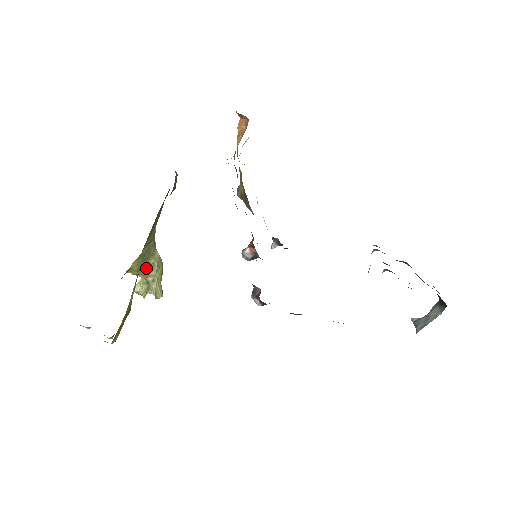
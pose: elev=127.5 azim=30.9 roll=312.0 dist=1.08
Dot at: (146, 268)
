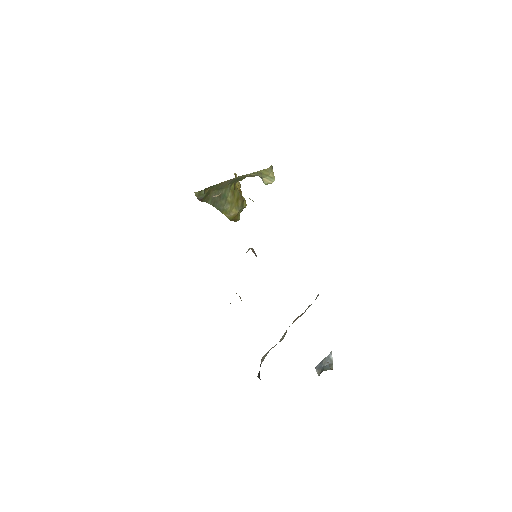
Dot at: (249, 176)
